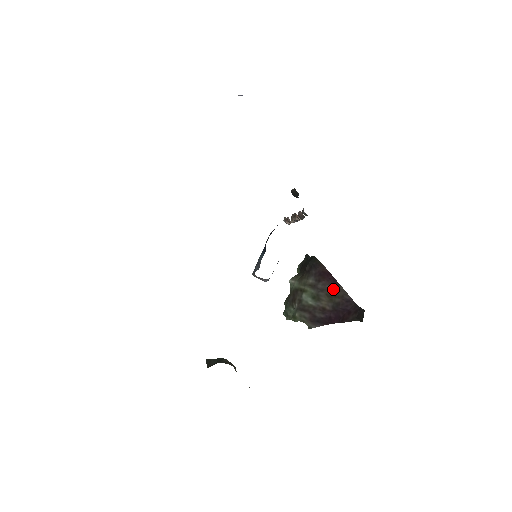
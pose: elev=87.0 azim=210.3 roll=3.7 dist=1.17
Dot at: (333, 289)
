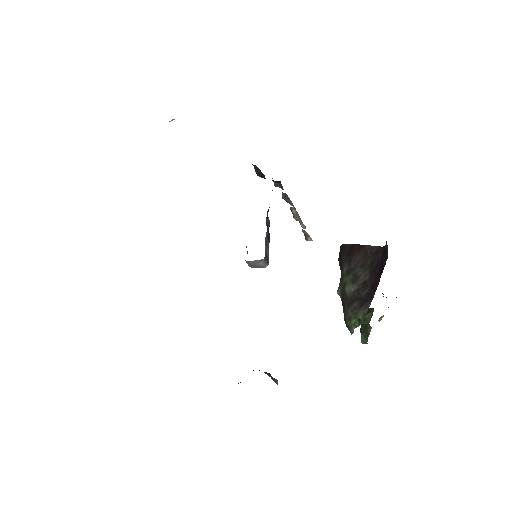
Dot at: (362, 255)
